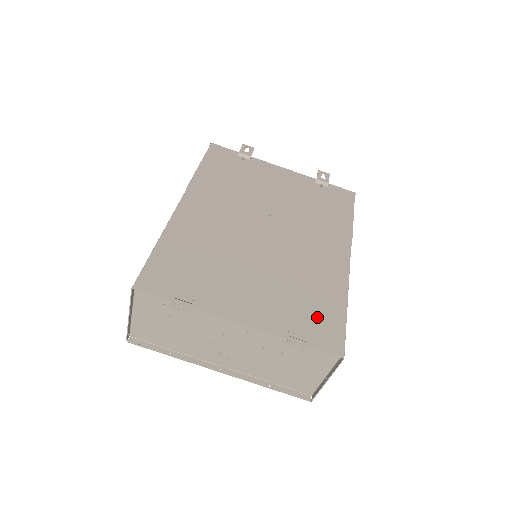
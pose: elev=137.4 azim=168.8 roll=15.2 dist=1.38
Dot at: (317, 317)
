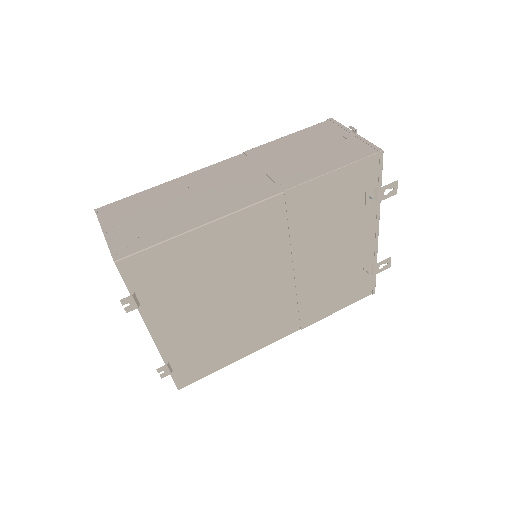
Dot at: (202, 361)
